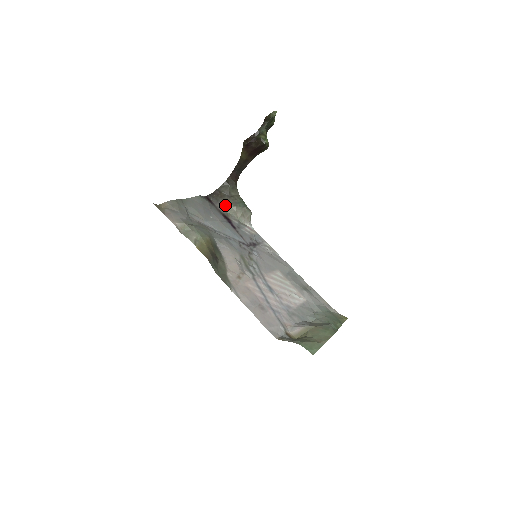
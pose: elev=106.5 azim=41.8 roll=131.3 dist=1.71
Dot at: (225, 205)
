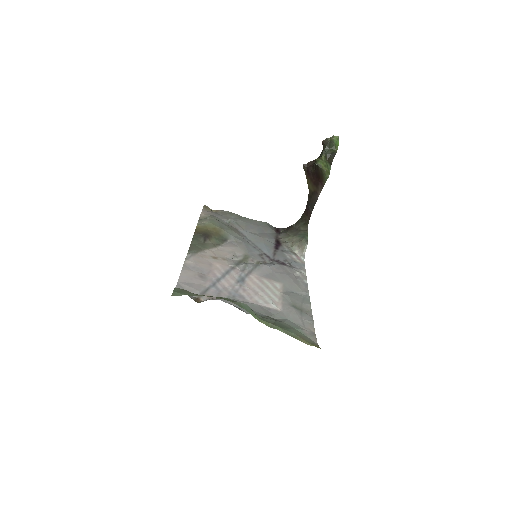
Dot at: (287, 235)
